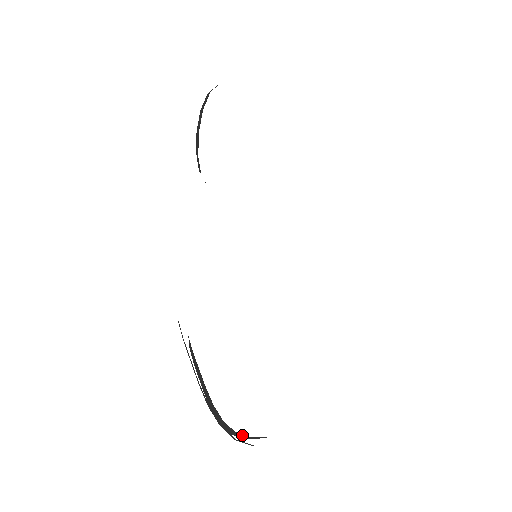
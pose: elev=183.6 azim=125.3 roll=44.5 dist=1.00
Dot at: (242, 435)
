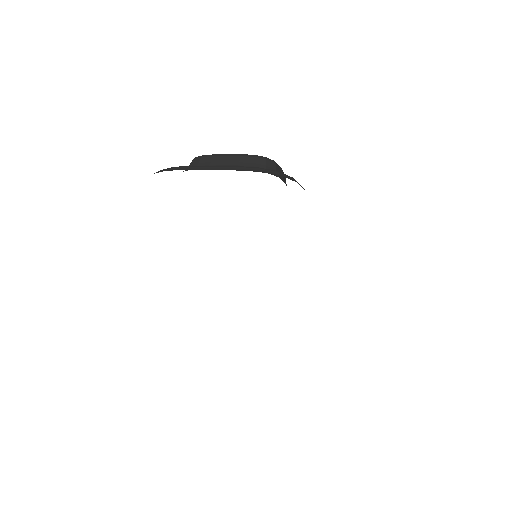
Dot at: occluded
